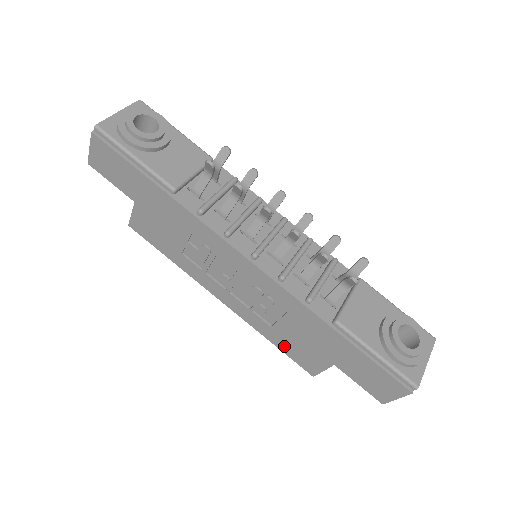
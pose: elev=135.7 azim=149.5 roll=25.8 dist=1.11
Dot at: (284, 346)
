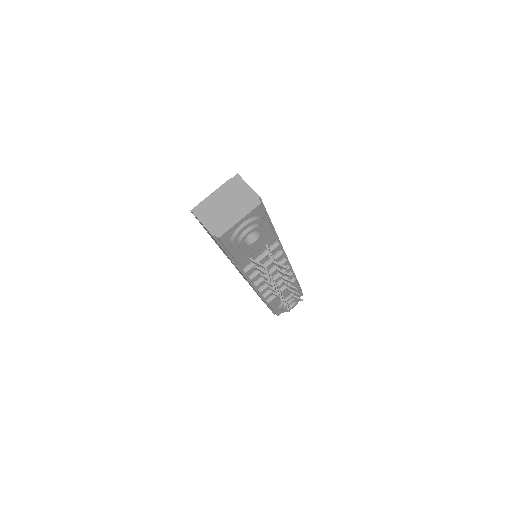
Dot at: occluded
